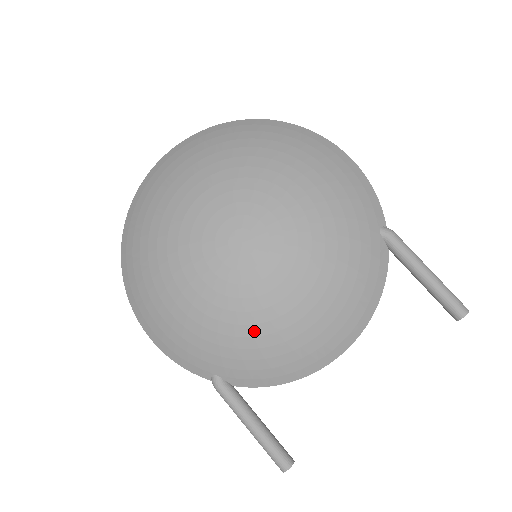
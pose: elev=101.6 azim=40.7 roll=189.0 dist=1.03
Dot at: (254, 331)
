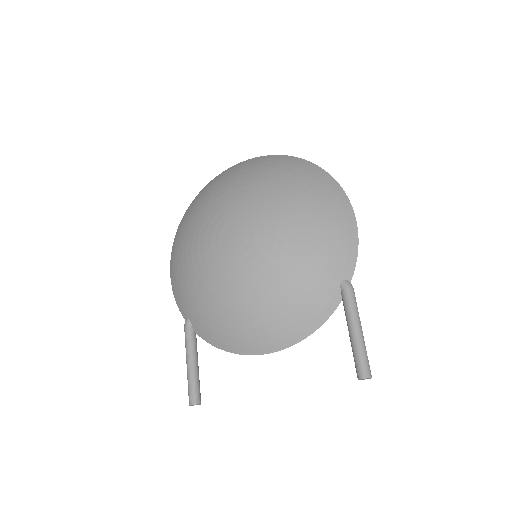
Dot at: (215, 300)
